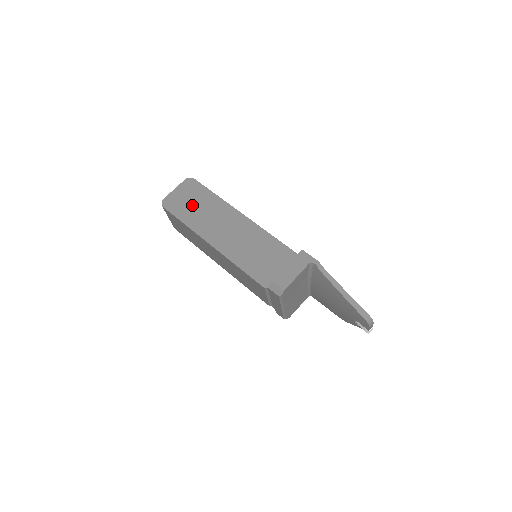
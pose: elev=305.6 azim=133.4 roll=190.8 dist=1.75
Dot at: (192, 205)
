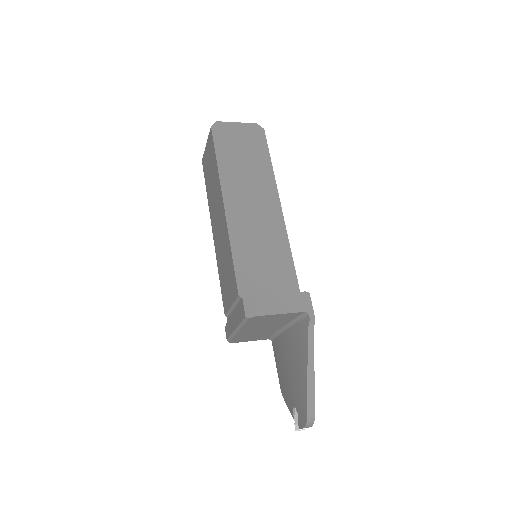
Dot at: (240, 152)
